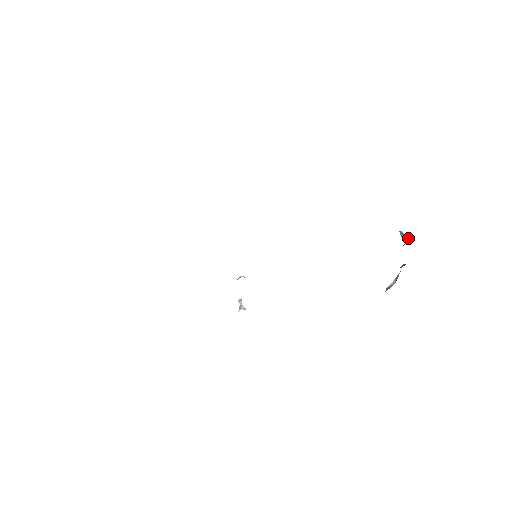
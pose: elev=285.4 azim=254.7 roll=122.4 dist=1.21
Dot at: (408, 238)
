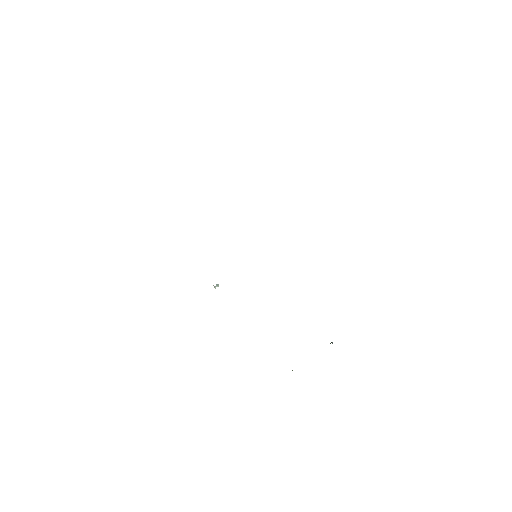
Dot at: (332, 343)
